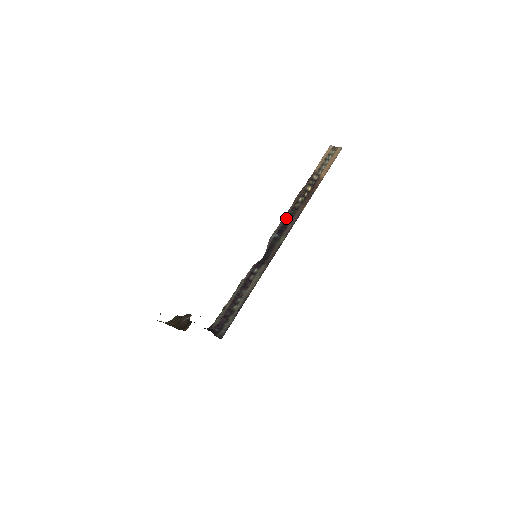
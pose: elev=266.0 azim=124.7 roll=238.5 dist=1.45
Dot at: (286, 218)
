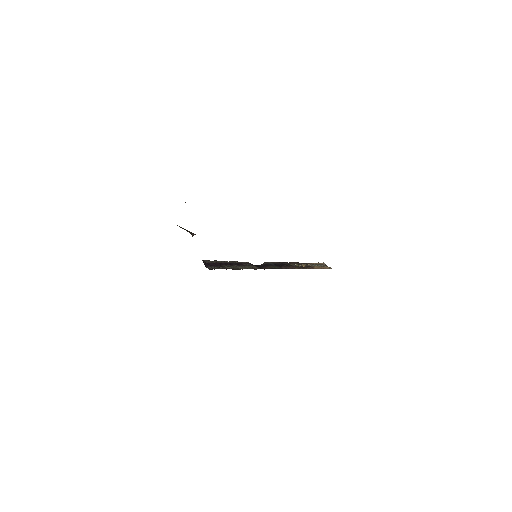
Dot at: (282, 263)
